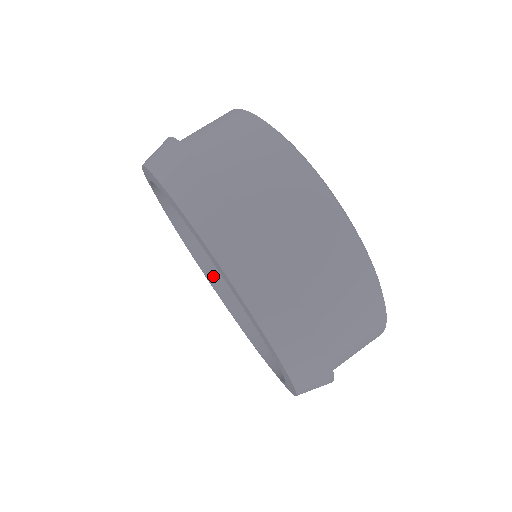
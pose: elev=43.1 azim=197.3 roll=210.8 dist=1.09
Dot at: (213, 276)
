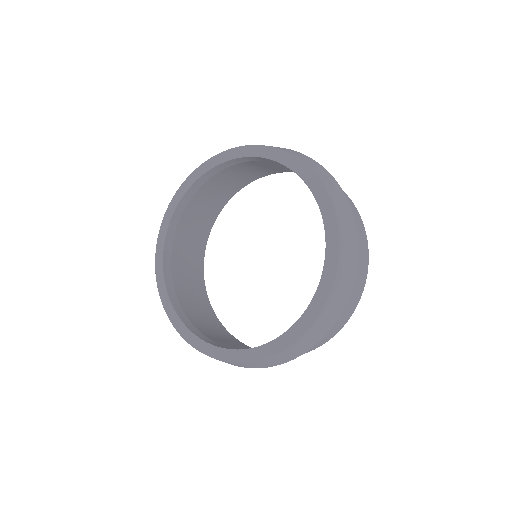
Dot at: (167, 268)
